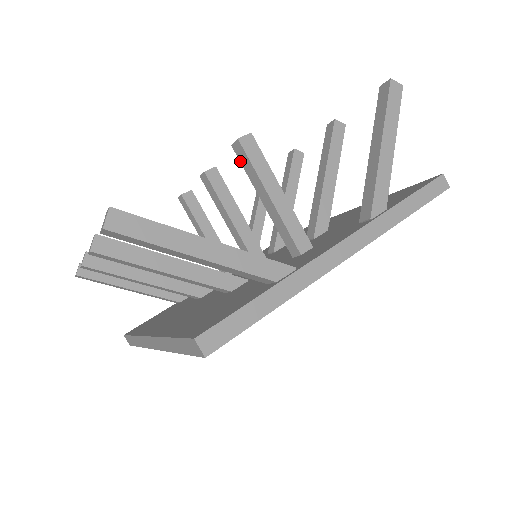
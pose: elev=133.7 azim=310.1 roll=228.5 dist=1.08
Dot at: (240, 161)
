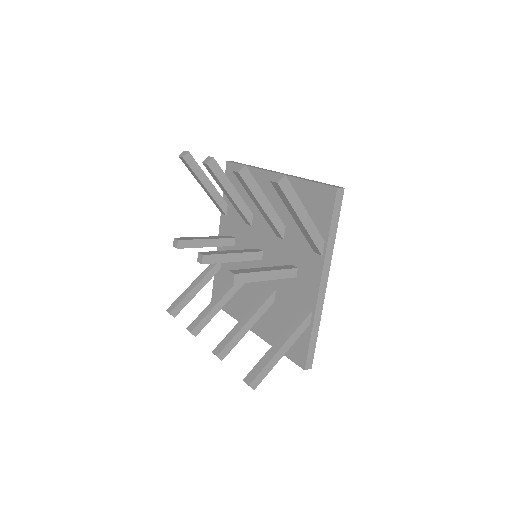
Dot at: occluded
